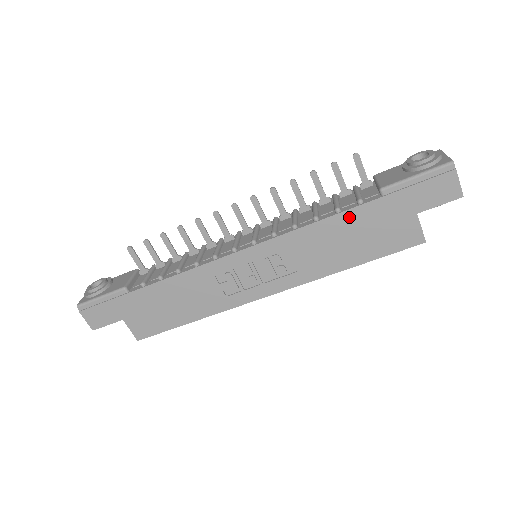
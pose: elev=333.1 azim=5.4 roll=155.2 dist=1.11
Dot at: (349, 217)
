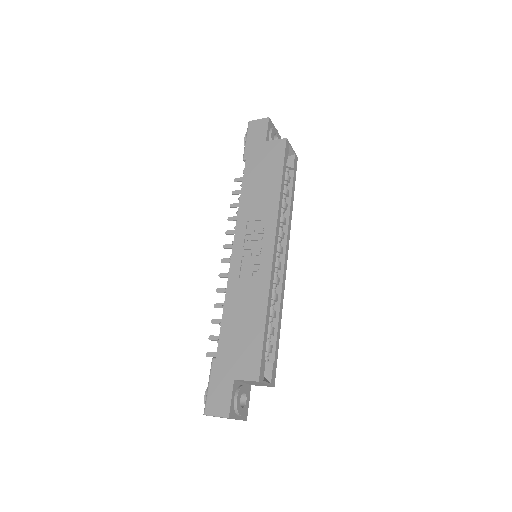
Dot at: (248, 178)
